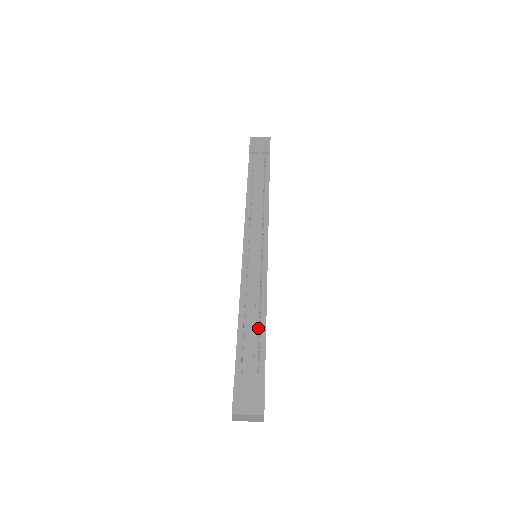
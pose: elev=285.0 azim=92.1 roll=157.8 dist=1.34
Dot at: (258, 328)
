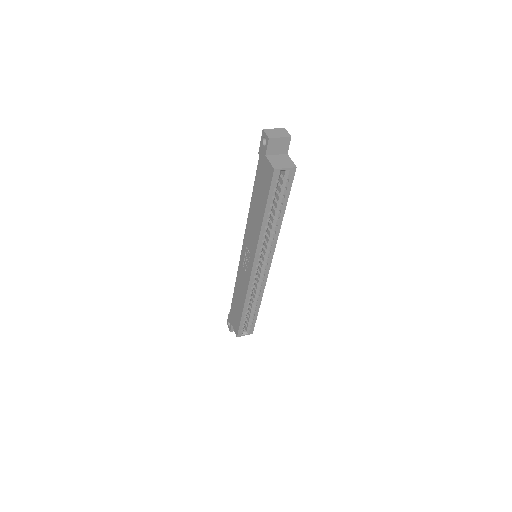
Dot at: occluded
